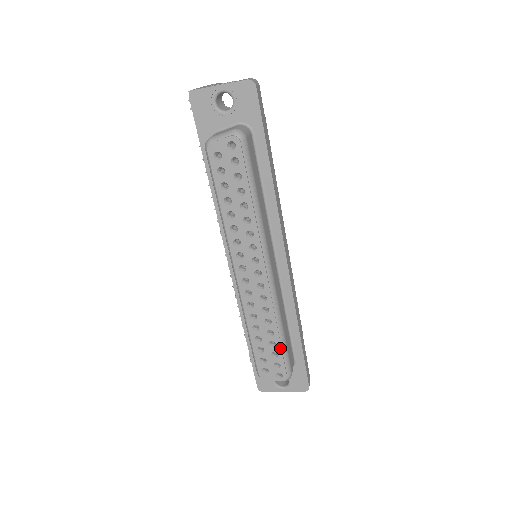
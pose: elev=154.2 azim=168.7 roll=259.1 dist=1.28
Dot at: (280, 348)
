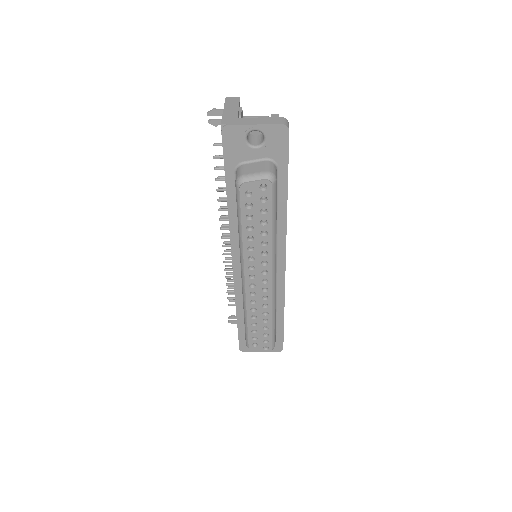
Dot at: (271, 331)
